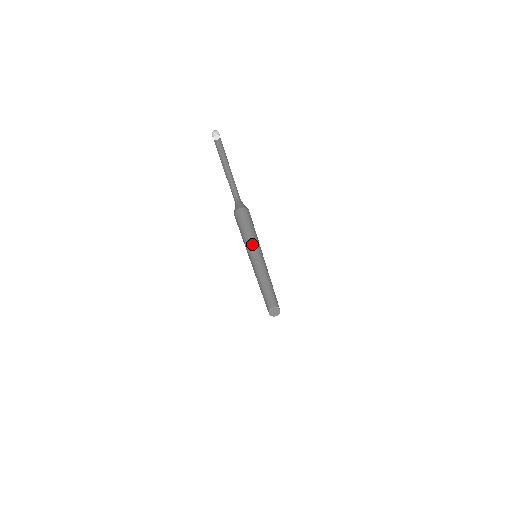
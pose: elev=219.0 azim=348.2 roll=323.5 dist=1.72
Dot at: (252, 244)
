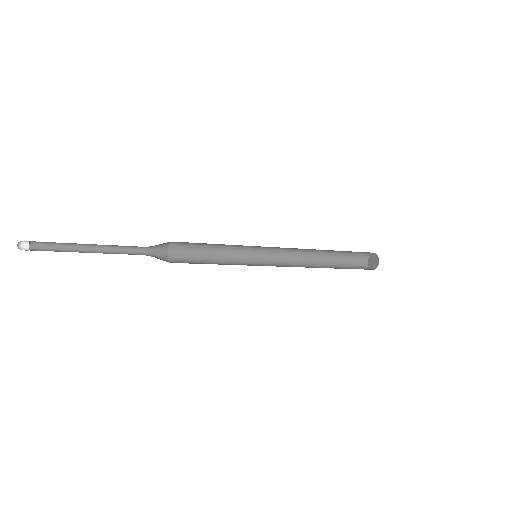
Dot at: occluded
